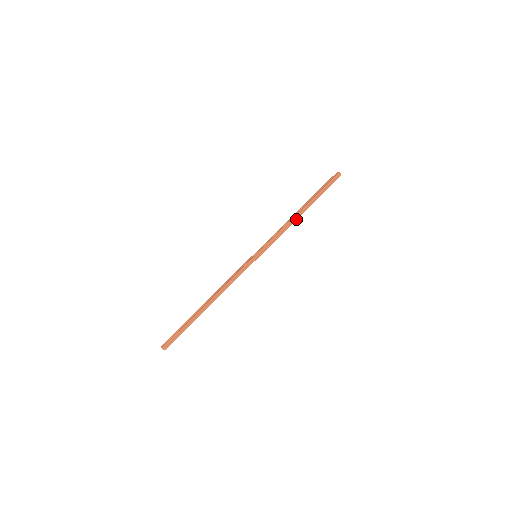
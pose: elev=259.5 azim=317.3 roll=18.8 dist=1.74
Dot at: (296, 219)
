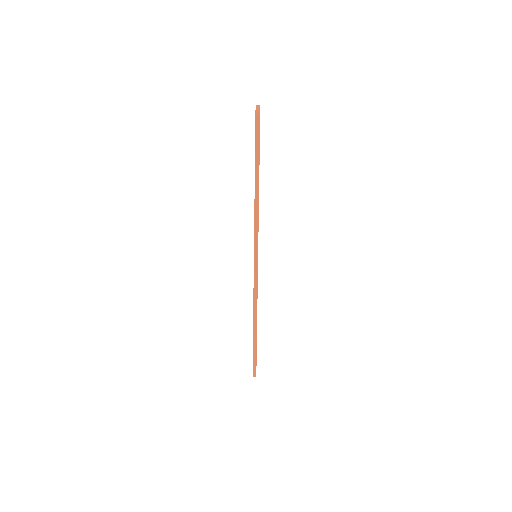
Dot at: (258, 198)
